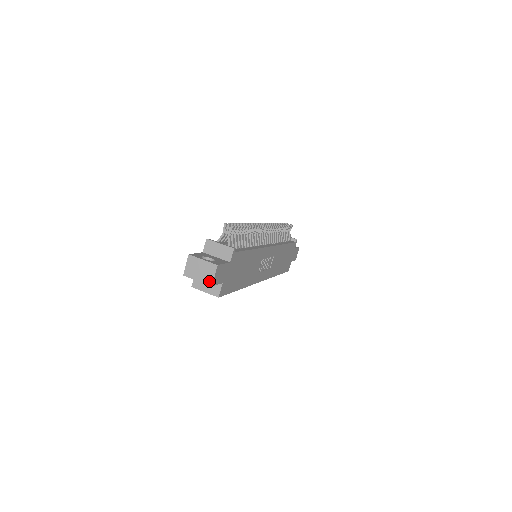
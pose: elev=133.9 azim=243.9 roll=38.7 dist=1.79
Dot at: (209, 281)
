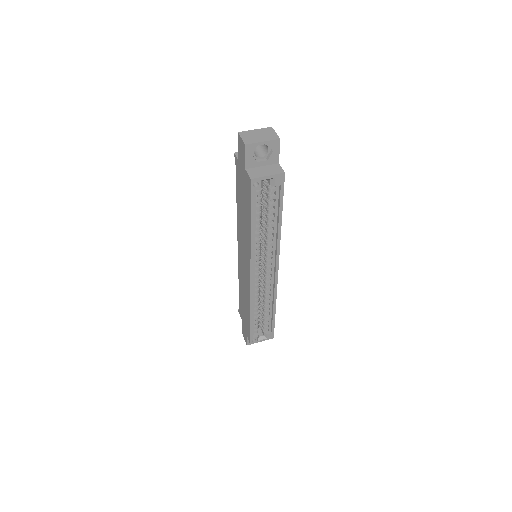
Dot at: (274, 137)
